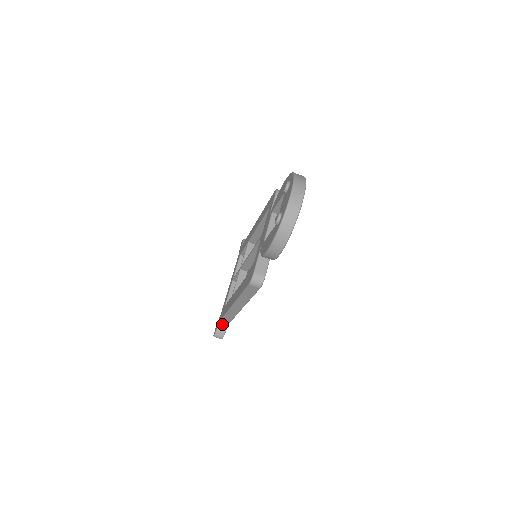
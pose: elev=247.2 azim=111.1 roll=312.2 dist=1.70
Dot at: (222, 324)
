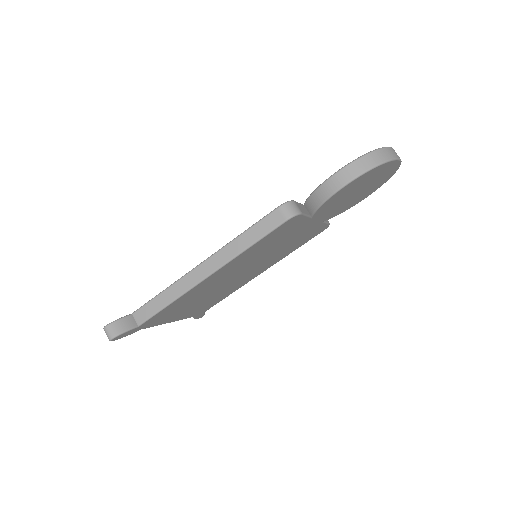
Dot at: (132, 319)
